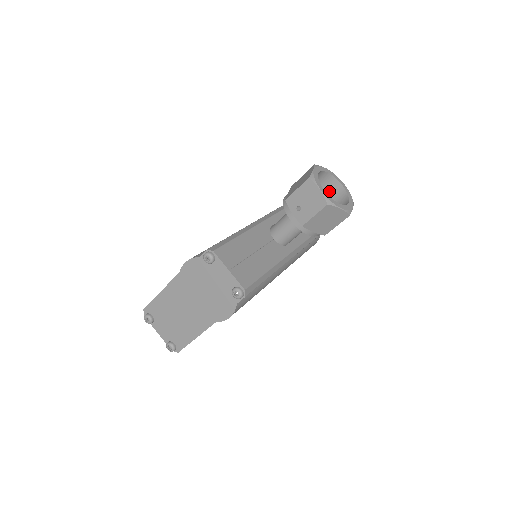
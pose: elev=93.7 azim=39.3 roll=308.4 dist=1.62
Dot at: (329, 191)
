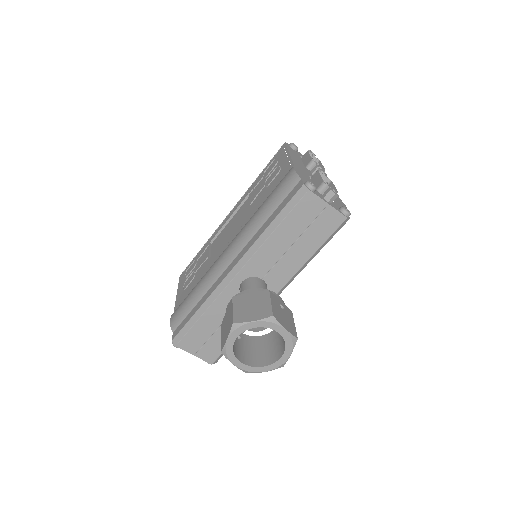
Dot at: occluded
